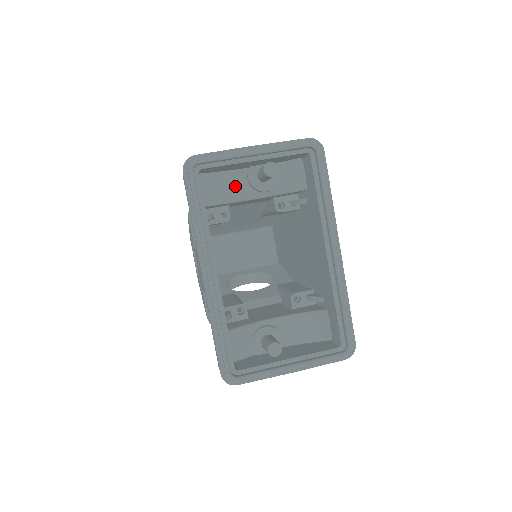
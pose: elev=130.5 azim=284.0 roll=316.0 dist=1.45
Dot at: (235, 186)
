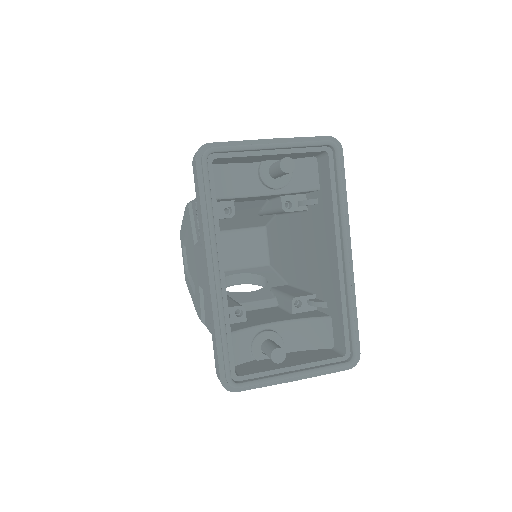
Dot at: (245, 180)
